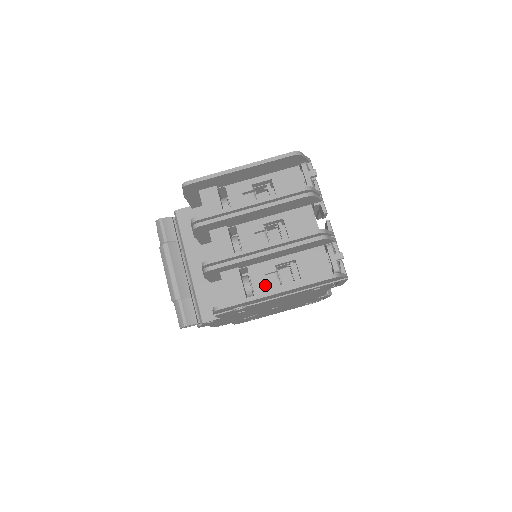
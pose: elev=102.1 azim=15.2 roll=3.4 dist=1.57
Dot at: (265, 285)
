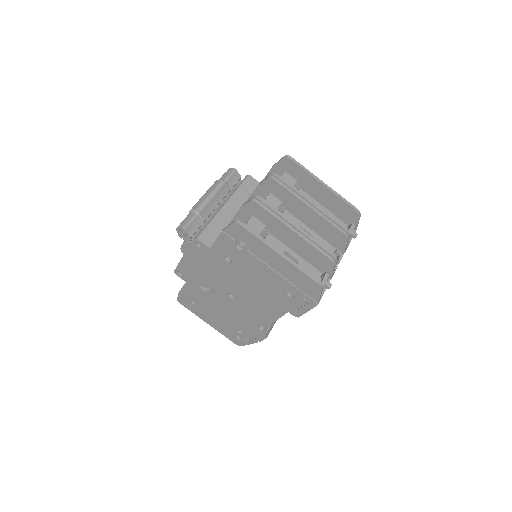
Dot at: occluded
